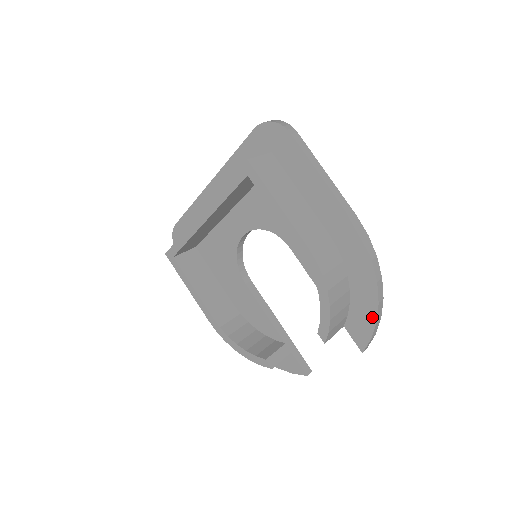
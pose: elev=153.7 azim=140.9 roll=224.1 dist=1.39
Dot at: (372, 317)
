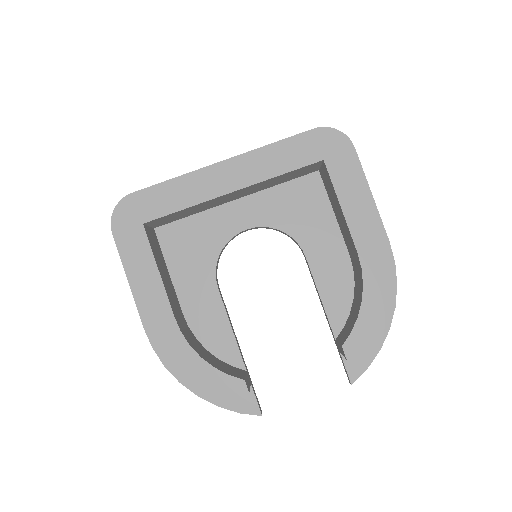
Dot at: (378, 344)
